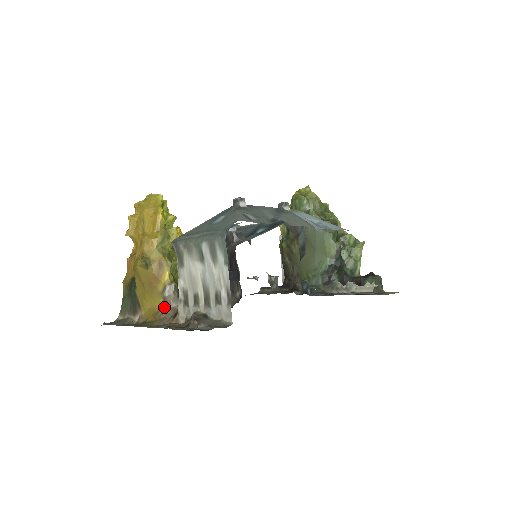
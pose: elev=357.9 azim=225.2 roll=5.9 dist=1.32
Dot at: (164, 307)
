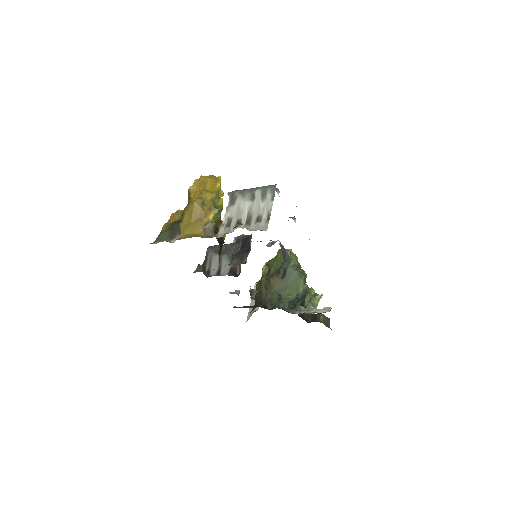
Dot at: (202, 234)
